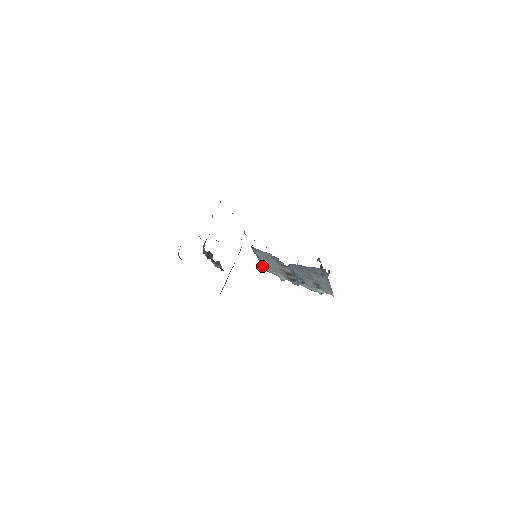
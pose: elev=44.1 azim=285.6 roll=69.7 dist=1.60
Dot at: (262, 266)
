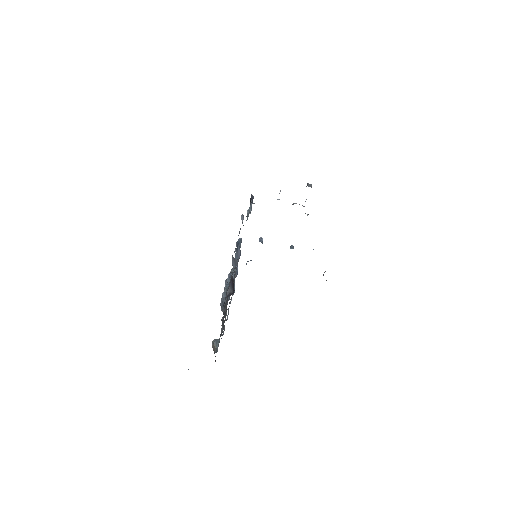
Dot at: occluded
